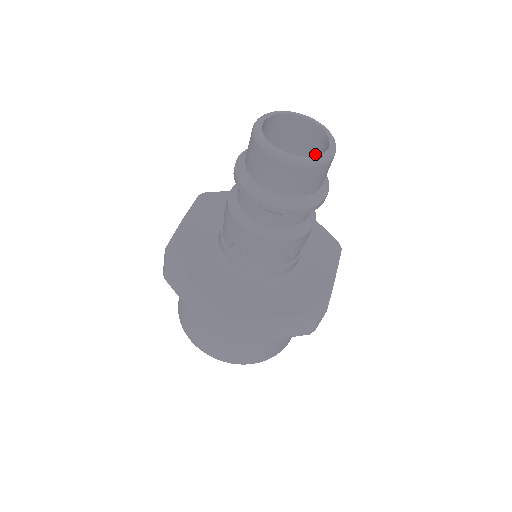
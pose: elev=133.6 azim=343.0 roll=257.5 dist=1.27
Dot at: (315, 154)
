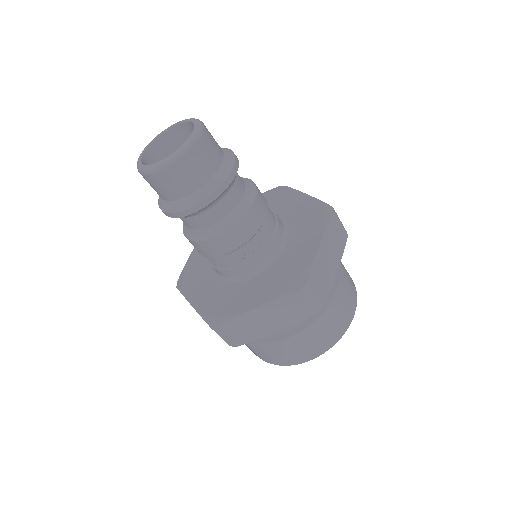
Dot at: occluded
